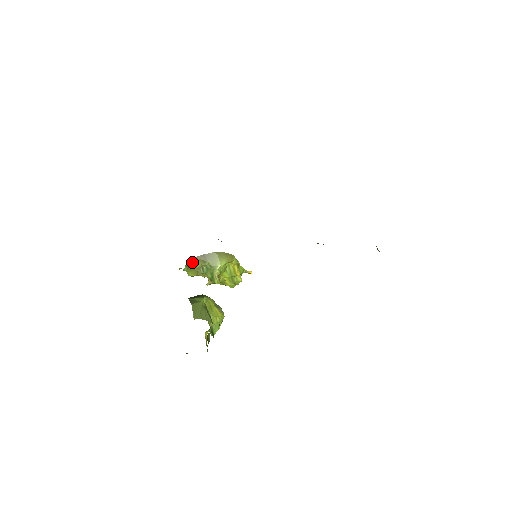
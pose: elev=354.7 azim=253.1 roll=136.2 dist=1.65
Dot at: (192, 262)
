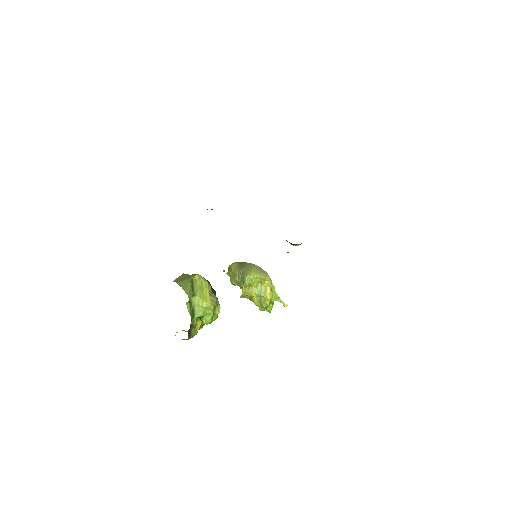
Dot at: (233, 267)
